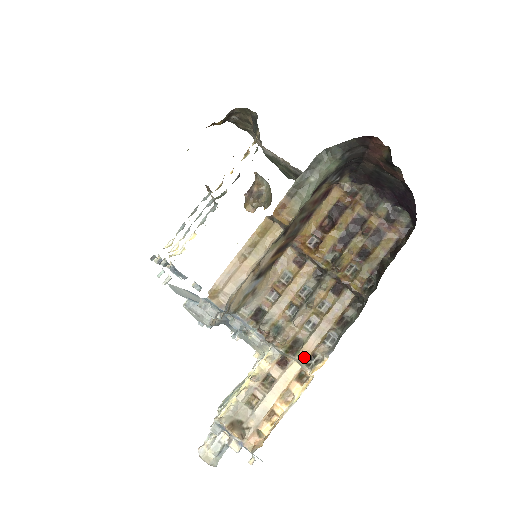
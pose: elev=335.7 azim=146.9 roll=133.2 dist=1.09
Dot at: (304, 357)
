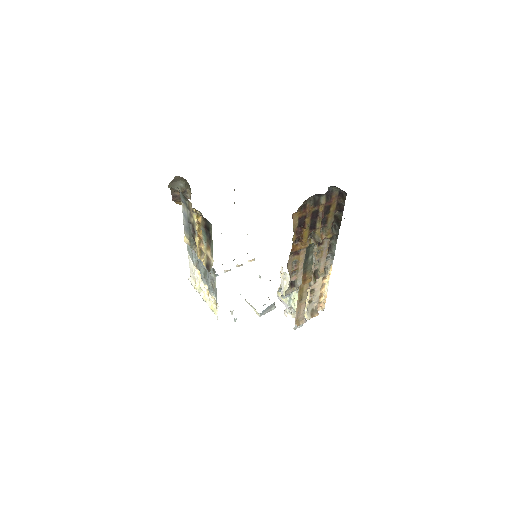
Dot at: (323, 274)
